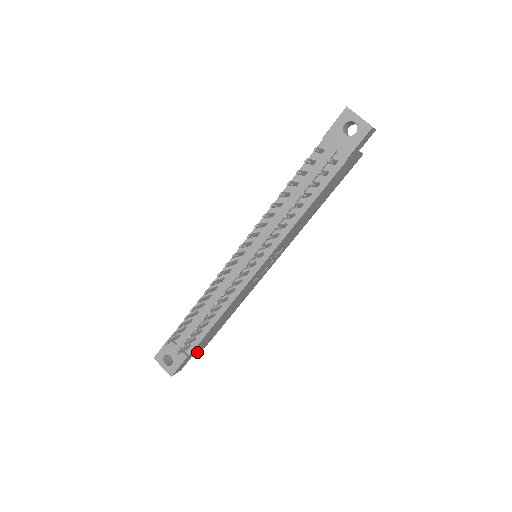
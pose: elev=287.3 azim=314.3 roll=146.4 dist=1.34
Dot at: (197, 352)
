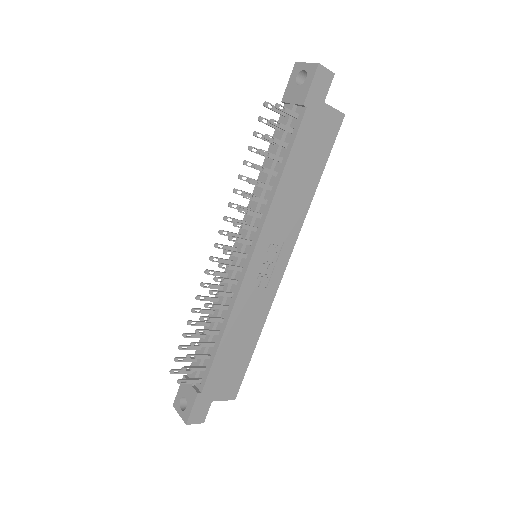
Dot at: (221, 398)
